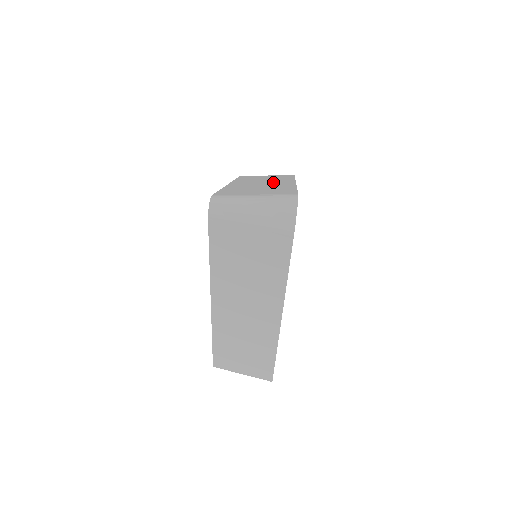
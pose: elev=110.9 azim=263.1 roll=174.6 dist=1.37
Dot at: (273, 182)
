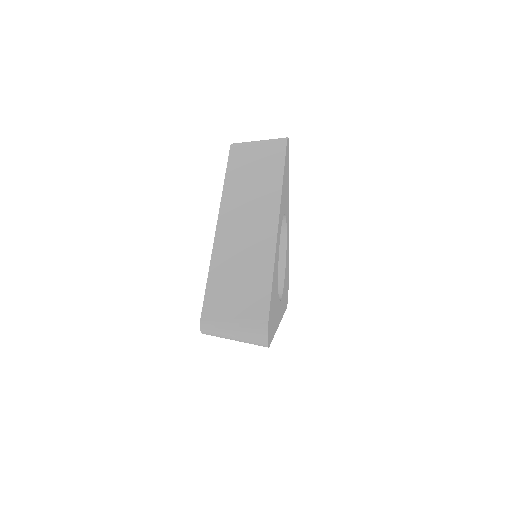
Dot at: occluded
